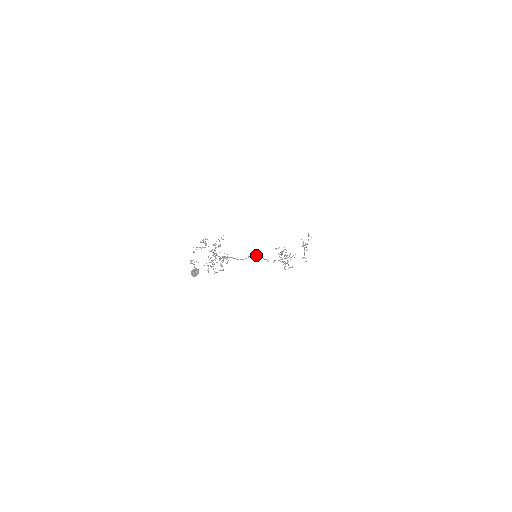
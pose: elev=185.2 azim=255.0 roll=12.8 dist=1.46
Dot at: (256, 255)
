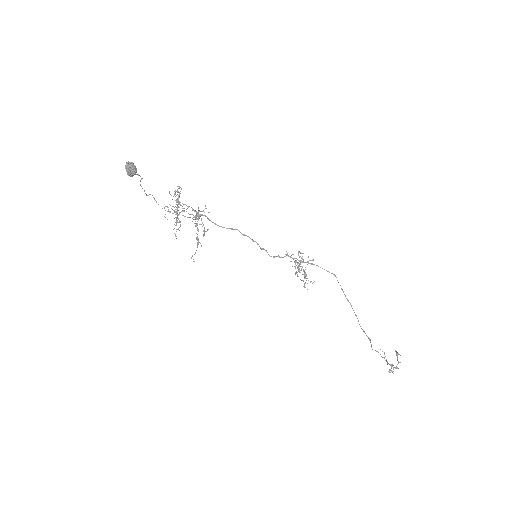
Dot at: occluded
